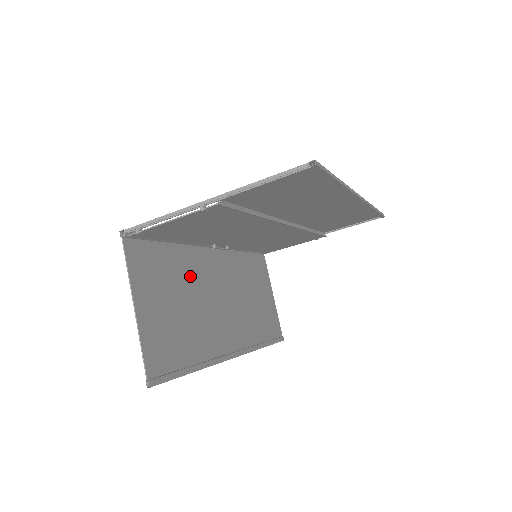
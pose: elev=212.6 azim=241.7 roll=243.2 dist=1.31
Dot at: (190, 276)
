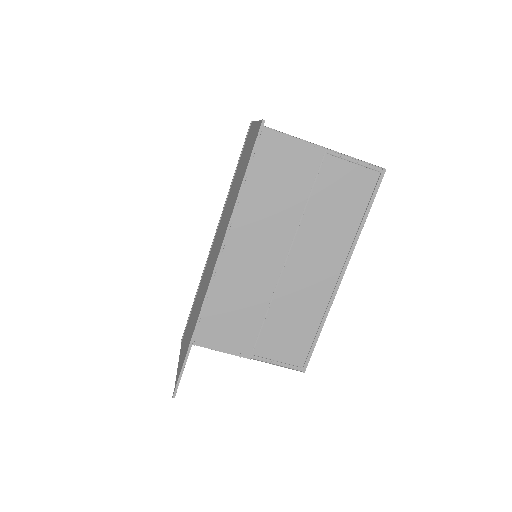
Dot at: occluded
